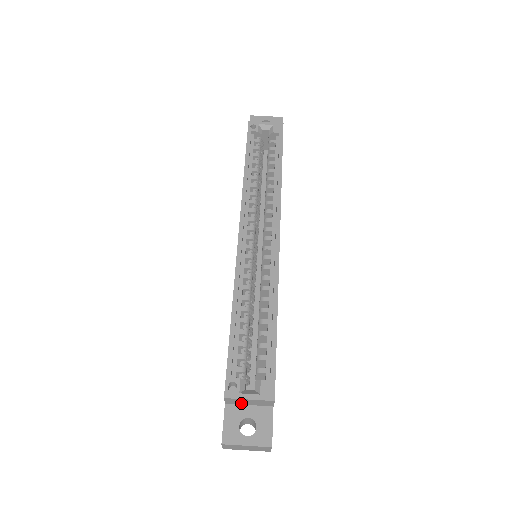
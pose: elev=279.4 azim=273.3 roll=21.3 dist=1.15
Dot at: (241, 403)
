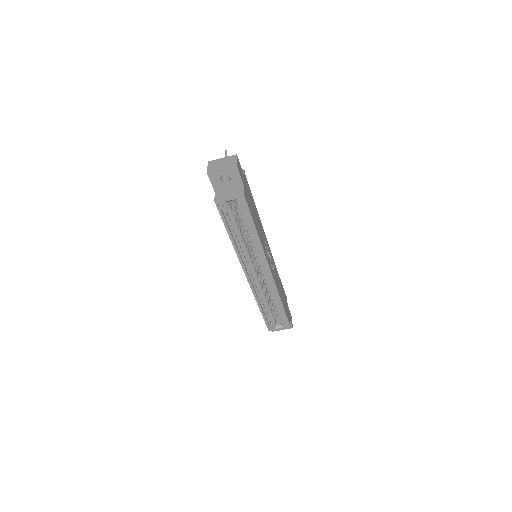
Dot at: occluded
